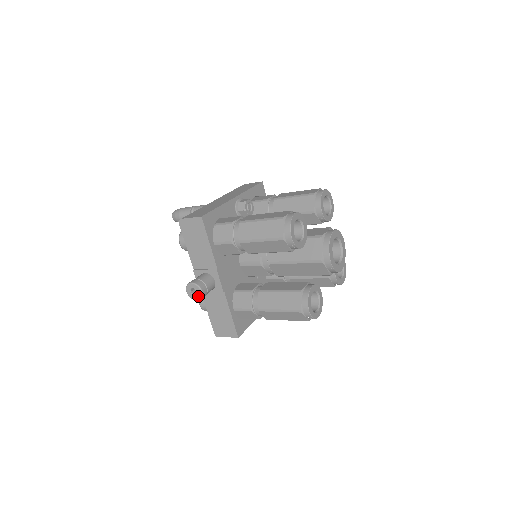
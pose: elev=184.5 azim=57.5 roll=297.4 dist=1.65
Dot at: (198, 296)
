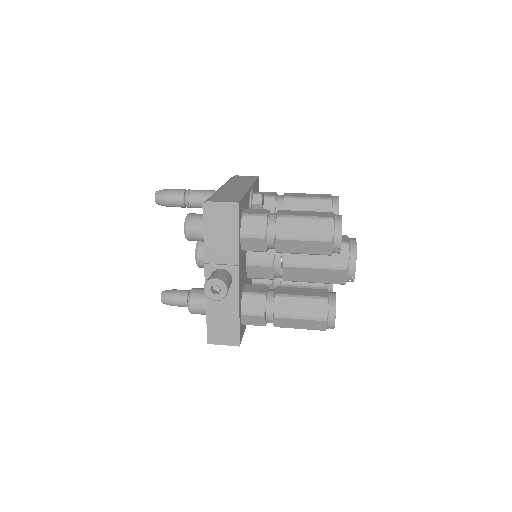
Dot at: (220, 295)
